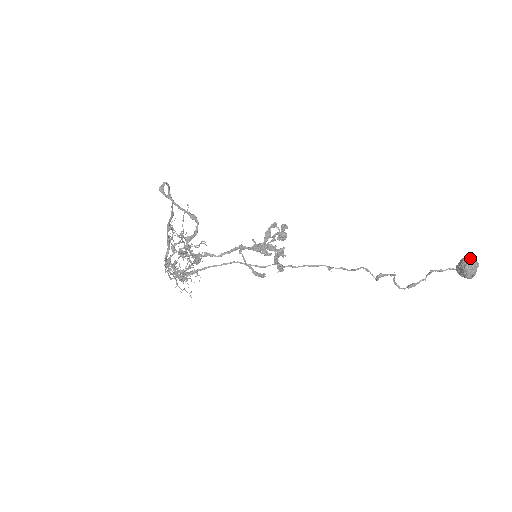
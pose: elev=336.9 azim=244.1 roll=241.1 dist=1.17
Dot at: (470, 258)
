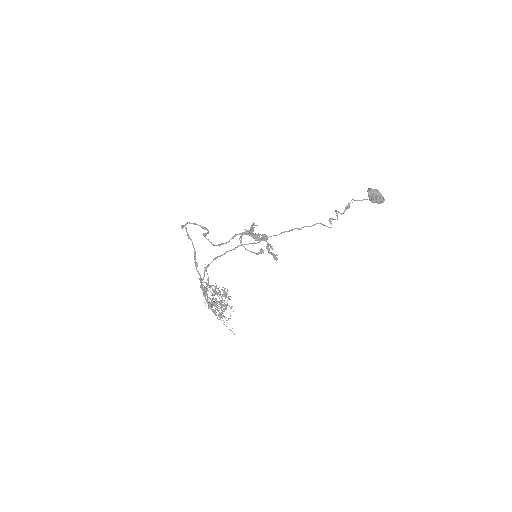
Dot at: occluded
